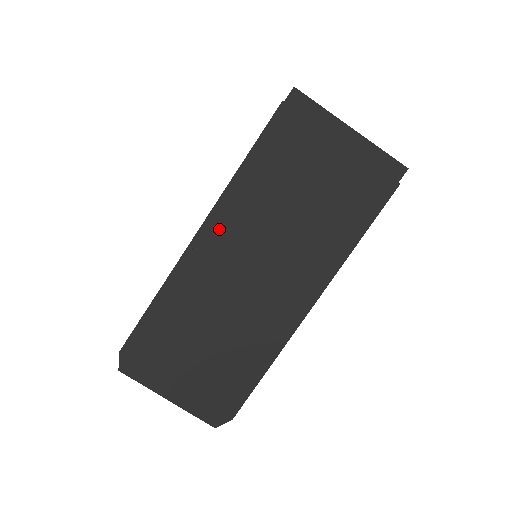
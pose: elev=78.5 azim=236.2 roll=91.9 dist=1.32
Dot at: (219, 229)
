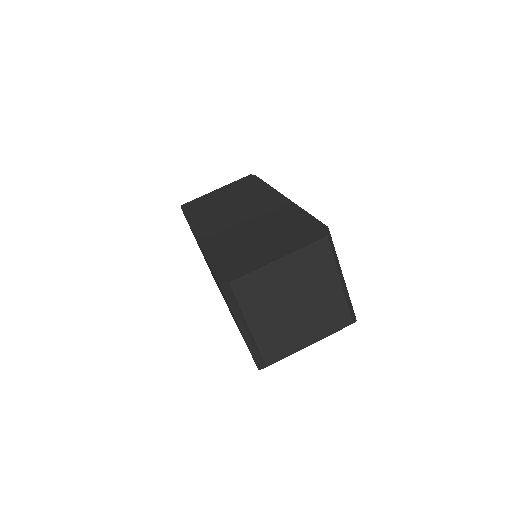
Dot at: (204, 228)
